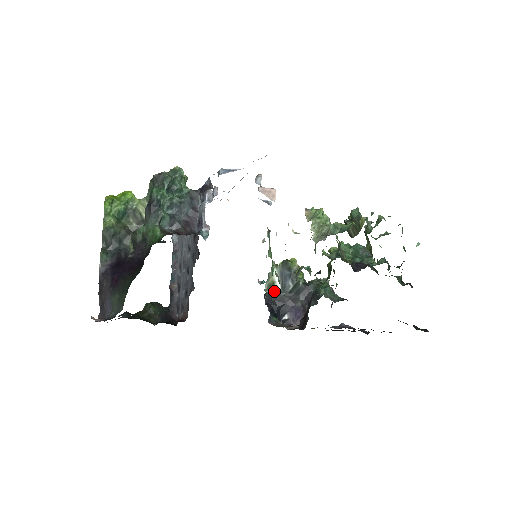
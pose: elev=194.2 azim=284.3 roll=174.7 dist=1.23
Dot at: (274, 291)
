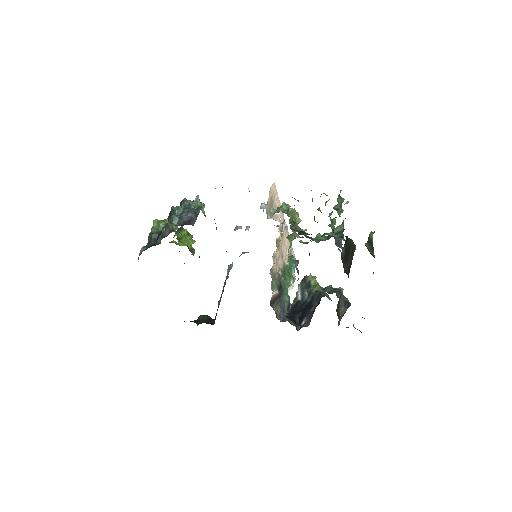
Dot at: (296, 303)
